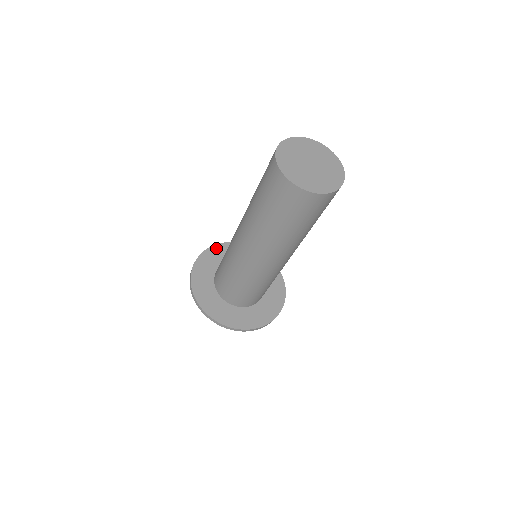
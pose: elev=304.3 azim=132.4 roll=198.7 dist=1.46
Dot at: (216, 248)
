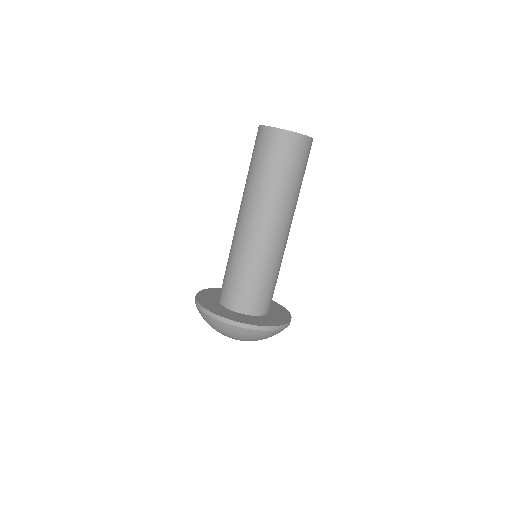
Dot at: (214, 289)
